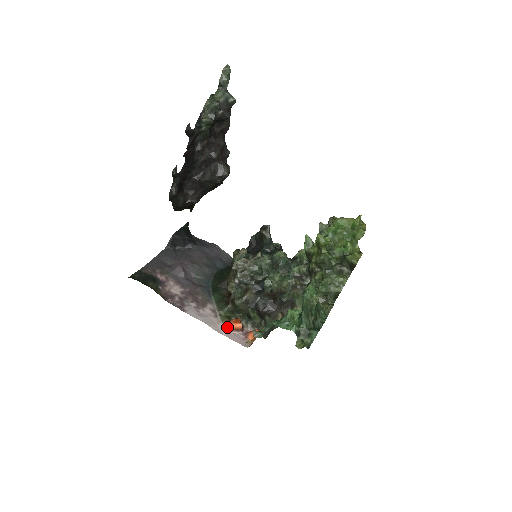
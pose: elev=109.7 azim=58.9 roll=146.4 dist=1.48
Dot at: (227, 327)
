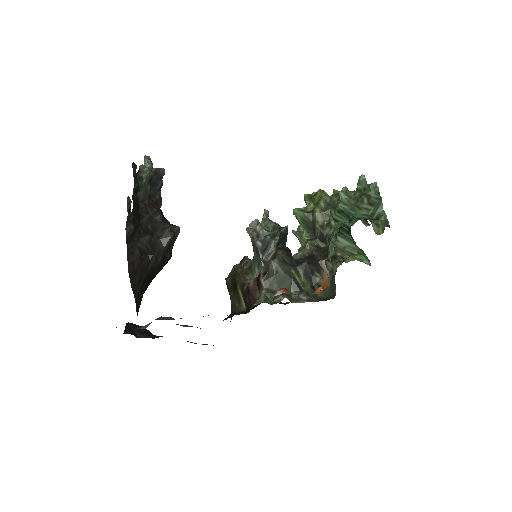
Dot at: (282, 290)
